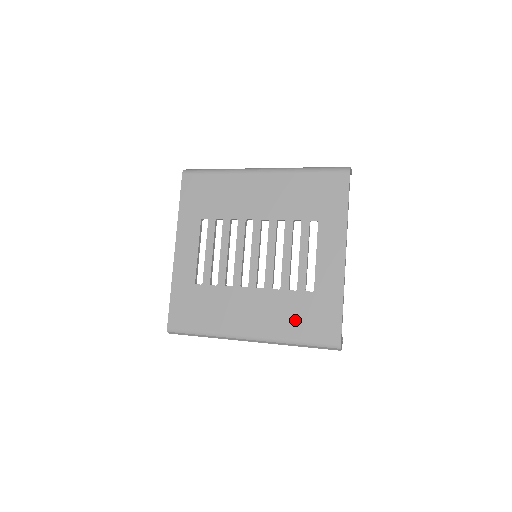
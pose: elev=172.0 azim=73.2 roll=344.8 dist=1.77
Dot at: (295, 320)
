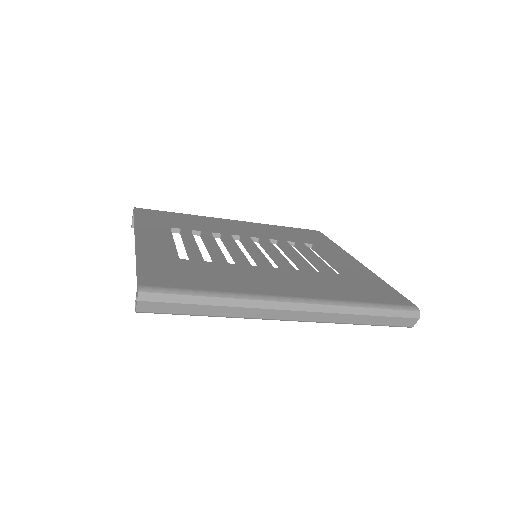
Dot at: (345, 289)
